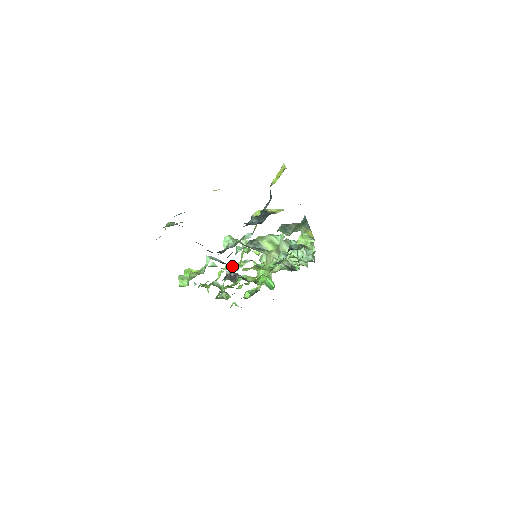
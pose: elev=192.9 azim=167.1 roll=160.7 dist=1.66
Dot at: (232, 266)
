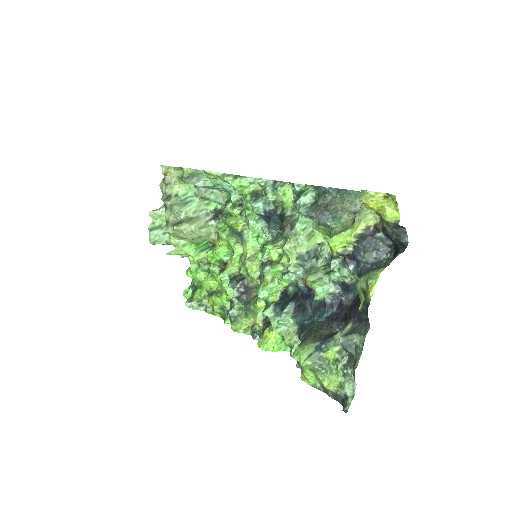
Dot at: (270, 289)
